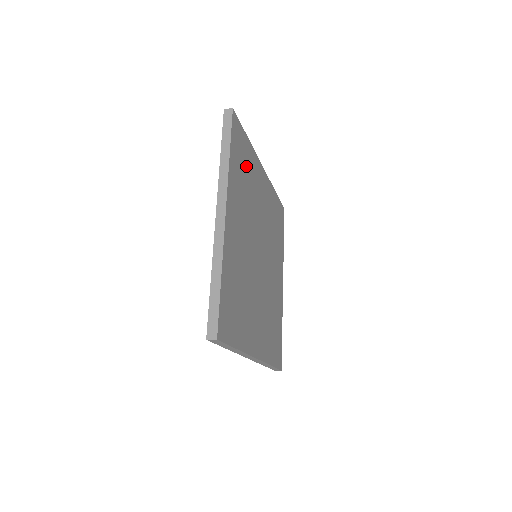
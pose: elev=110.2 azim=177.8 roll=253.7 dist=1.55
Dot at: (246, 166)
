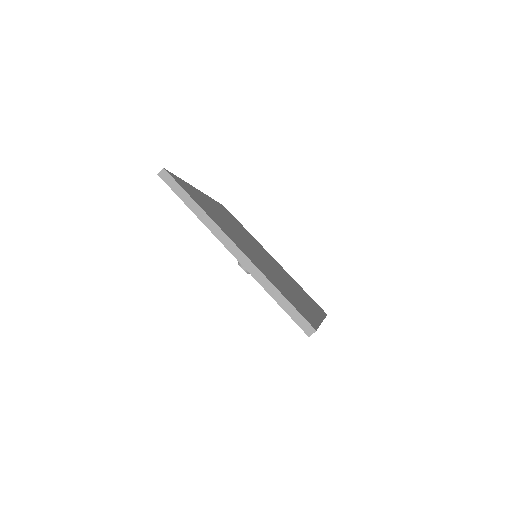
Dot at: occluded
